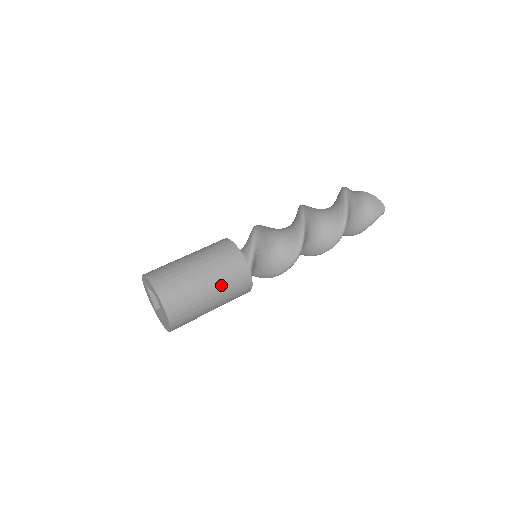
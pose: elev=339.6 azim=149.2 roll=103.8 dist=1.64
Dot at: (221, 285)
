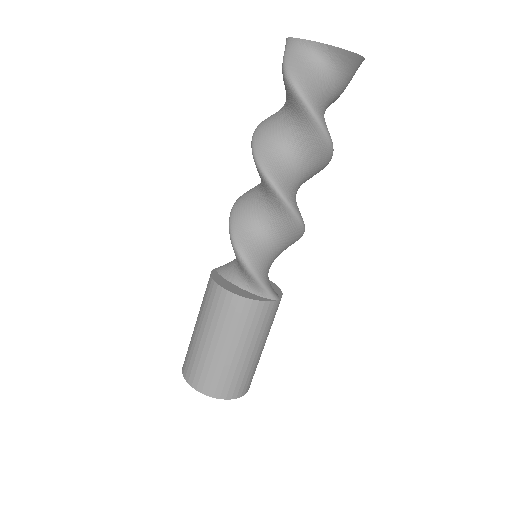
Dot at: (262, 337)
